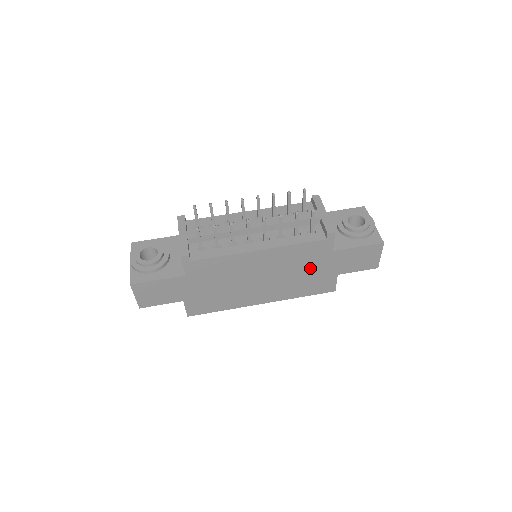
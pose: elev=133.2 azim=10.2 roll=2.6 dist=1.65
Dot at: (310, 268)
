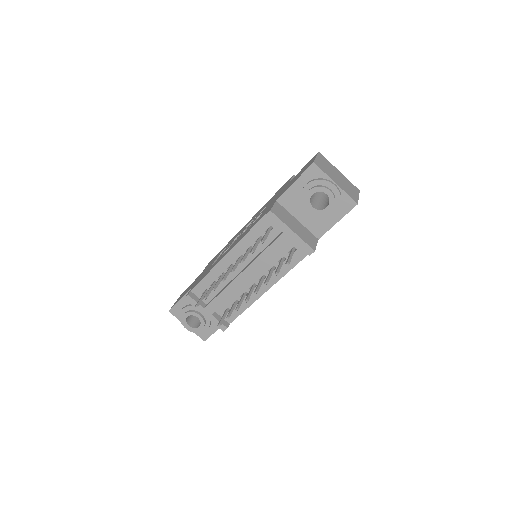
Dot at: occluded
